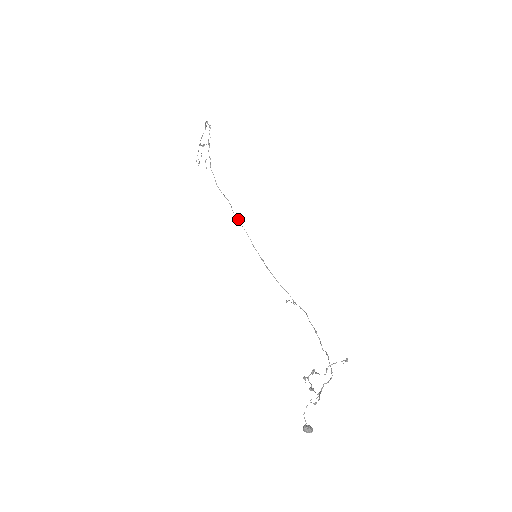
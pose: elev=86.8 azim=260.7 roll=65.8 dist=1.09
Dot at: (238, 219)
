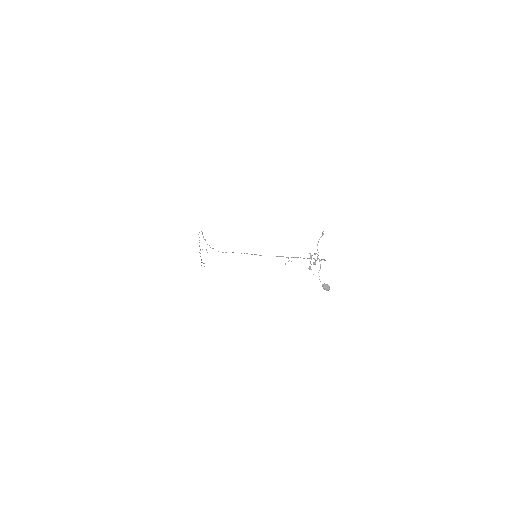
Dot at: occluded
